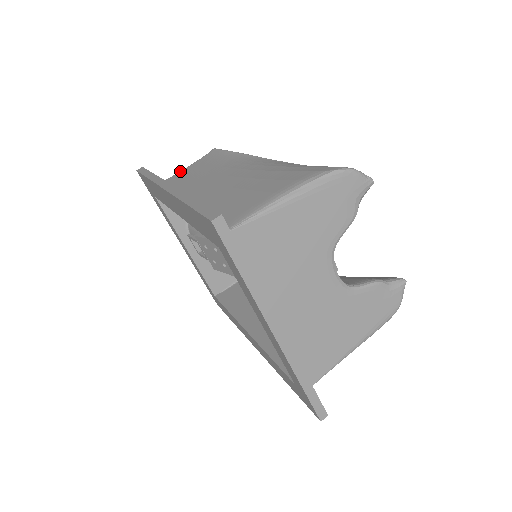
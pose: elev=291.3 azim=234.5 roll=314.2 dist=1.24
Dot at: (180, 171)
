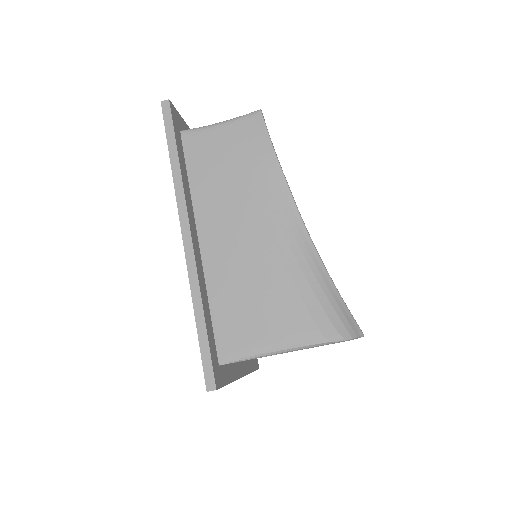
Dot at: (212, 128)
